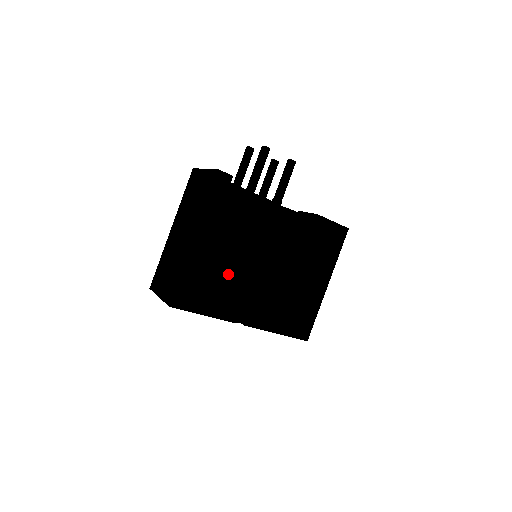
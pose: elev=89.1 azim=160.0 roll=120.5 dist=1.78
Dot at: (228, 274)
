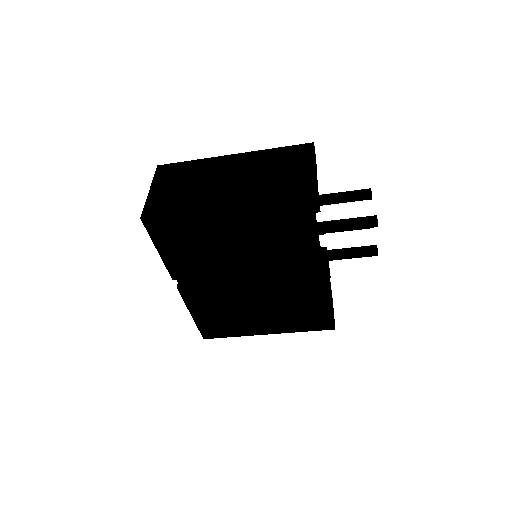
Dot at: (214, 253)
